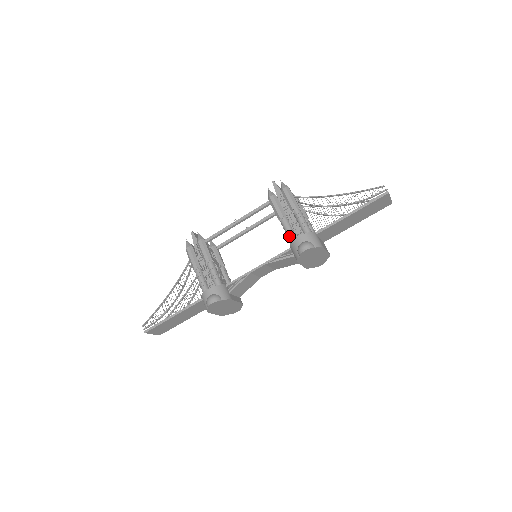
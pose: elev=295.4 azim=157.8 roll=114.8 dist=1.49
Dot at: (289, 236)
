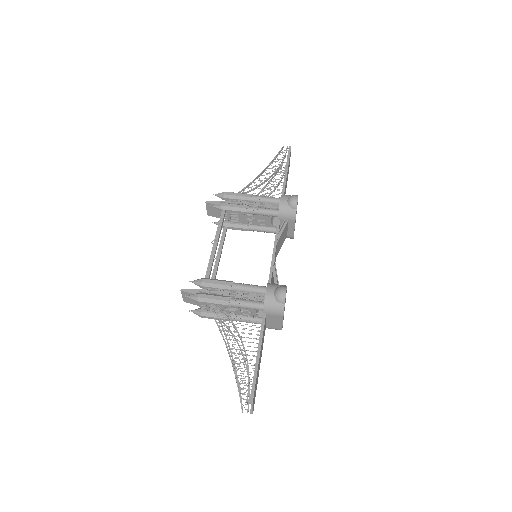
Dot at: (269, 211)
